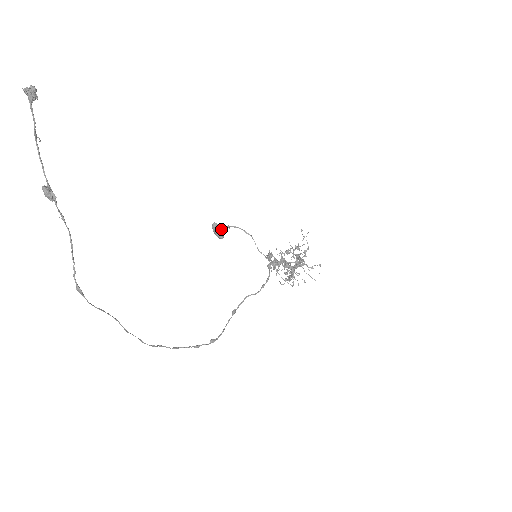
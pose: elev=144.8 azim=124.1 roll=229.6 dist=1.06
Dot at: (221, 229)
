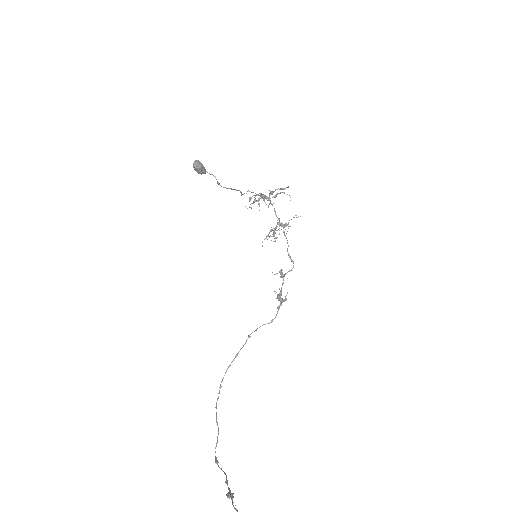
Dot at: (205, 172)
